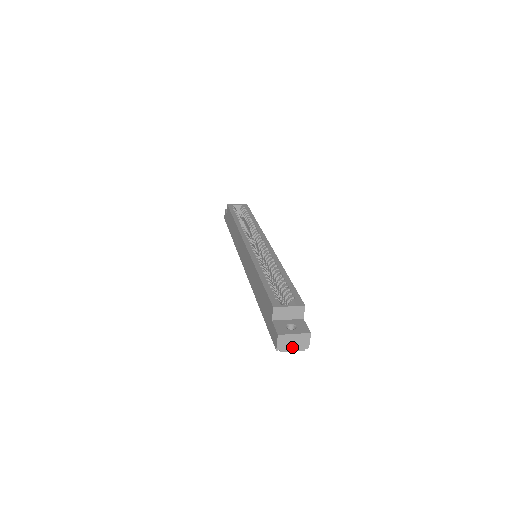
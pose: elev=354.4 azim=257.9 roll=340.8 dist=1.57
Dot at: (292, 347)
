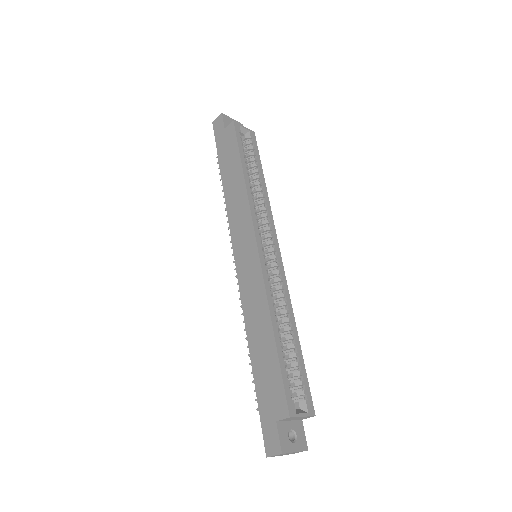
Dot at: (282, 455)
